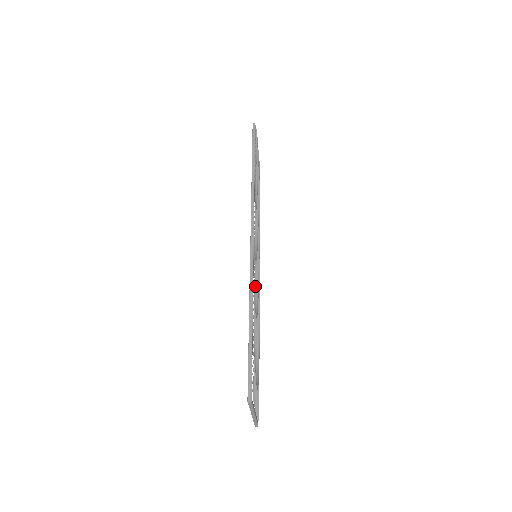
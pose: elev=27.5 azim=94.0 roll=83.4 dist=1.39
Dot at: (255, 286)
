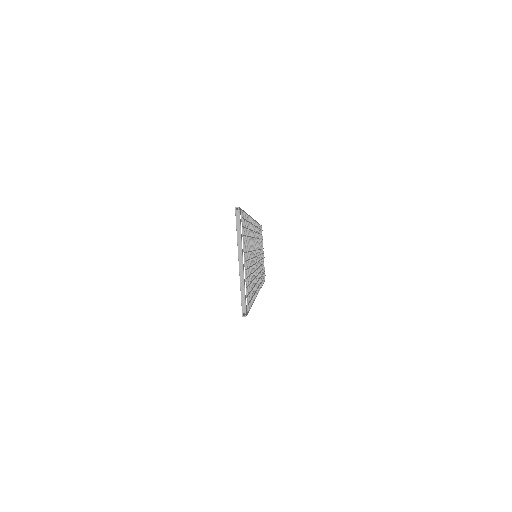
Dot at: (252, 230)
